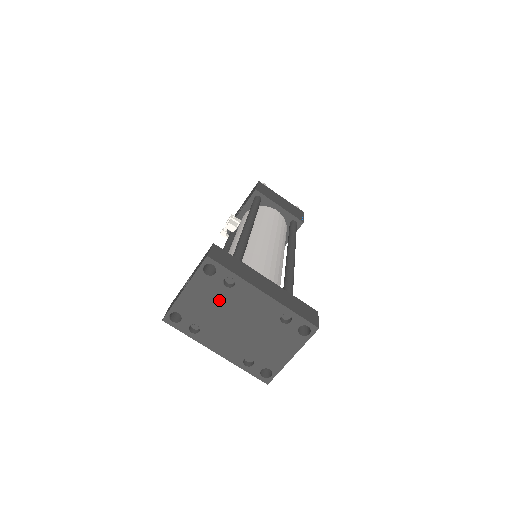
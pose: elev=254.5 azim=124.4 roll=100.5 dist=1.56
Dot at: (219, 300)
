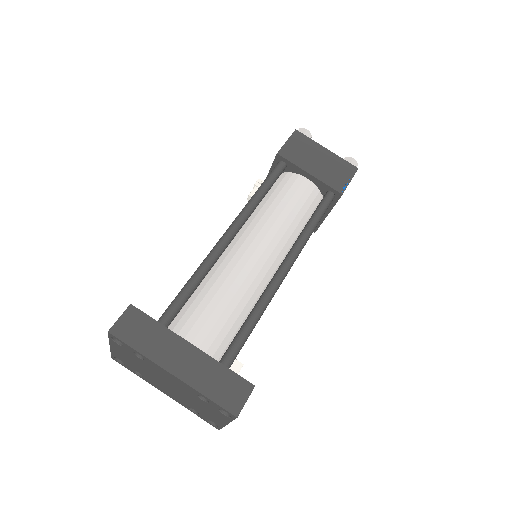
Dot at: (141, 364)
